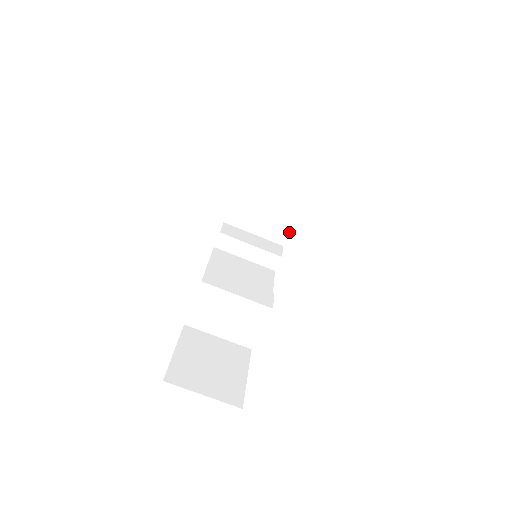
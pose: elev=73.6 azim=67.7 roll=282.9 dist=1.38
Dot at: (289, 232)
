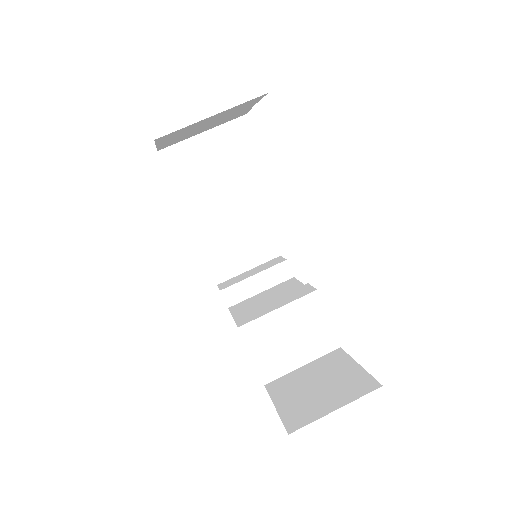
Dot at: (273, 240)
